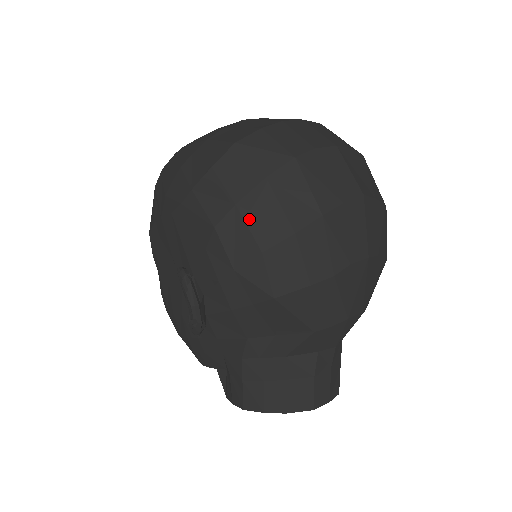
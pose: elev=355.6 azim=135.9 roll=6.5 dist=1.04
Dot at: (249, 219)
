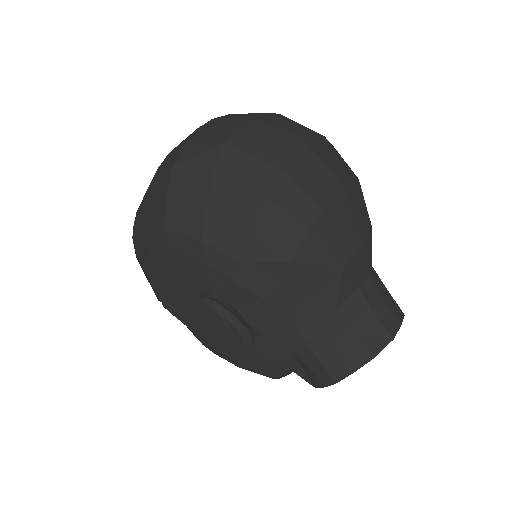
Dot at: (223, 213)
